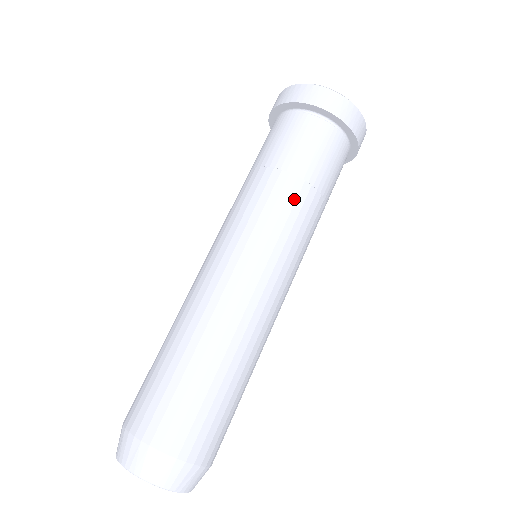
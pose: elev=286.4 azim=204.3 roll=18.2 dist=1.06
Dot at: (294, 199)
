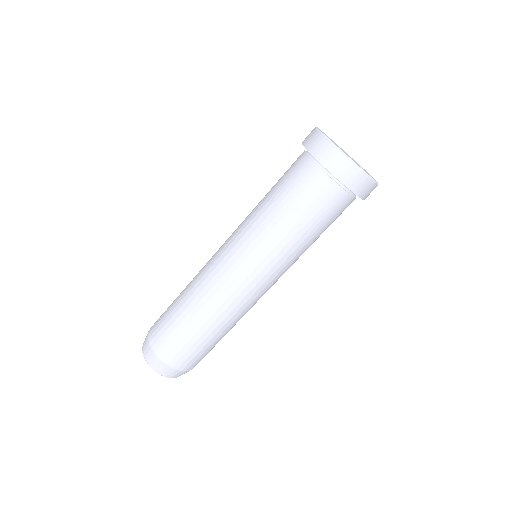
Dot at: (282, 236)
